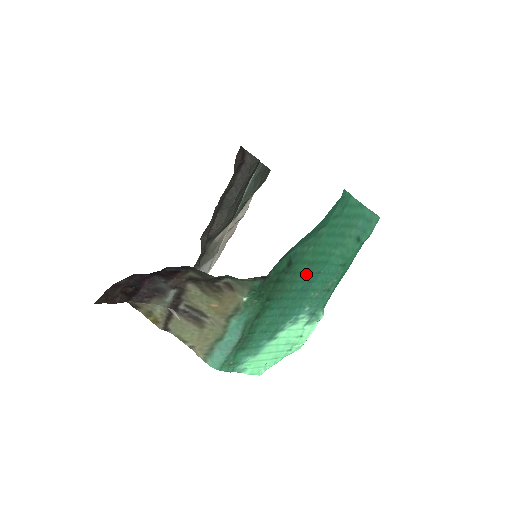
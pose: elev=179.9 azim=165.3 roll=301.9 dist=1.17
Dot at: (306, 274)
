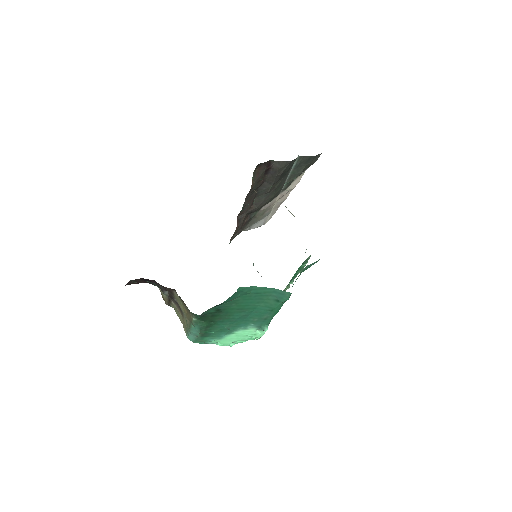
Dot at: (239, 312)
